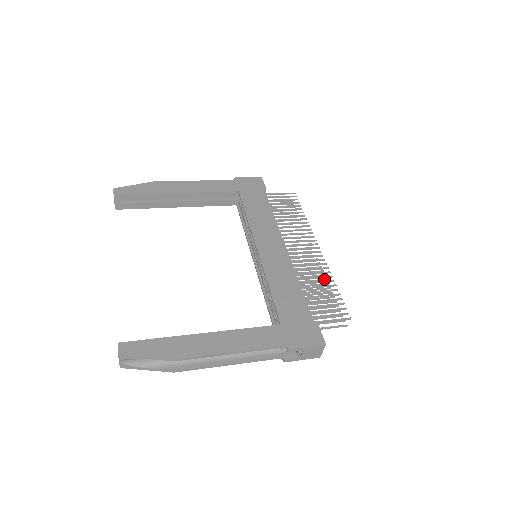
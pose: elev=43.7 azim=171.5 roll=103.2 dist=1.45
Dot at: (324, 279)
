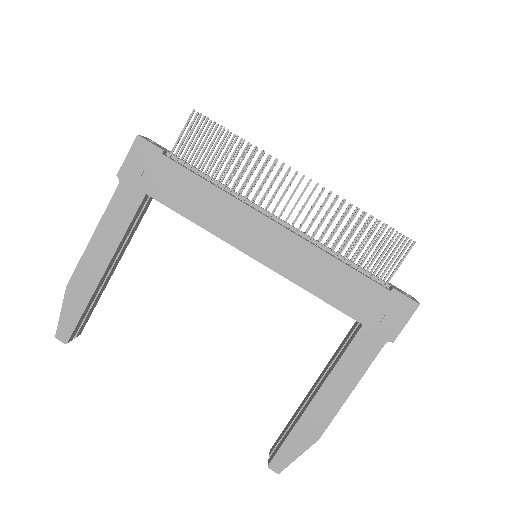
Dot at: occluded
